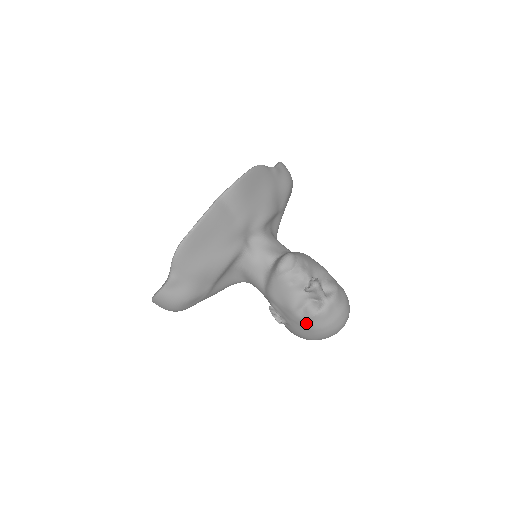
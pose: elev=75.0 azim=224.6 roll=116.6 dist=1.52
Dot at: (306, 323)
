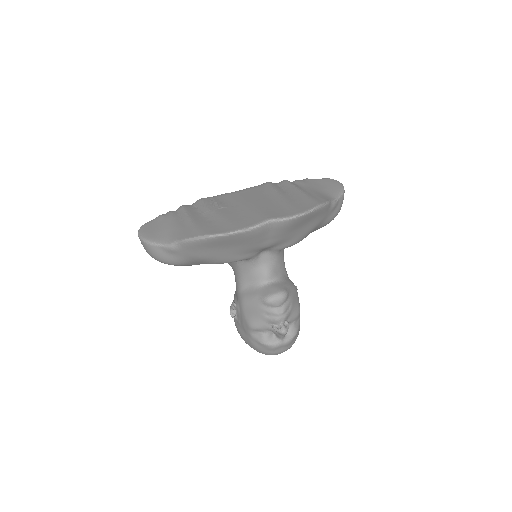
Dot at: (252, 340)
